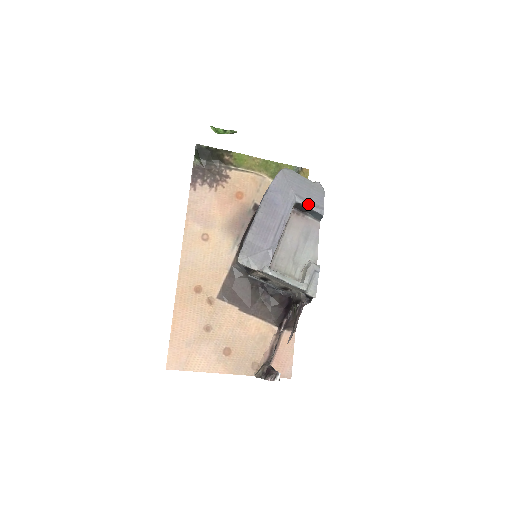
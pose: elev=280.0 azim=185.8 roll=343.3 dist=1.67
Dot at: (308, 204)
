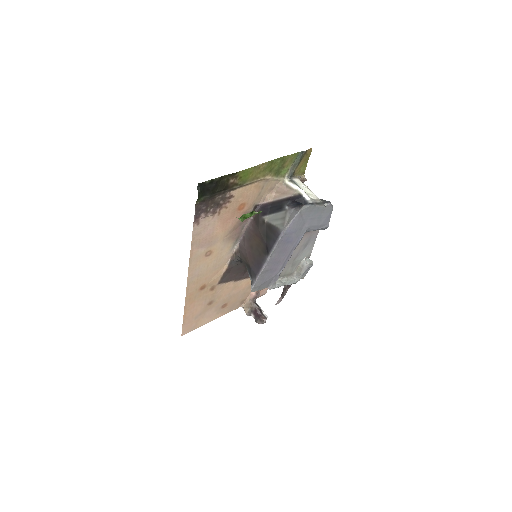
Dot at: (317, 229)
